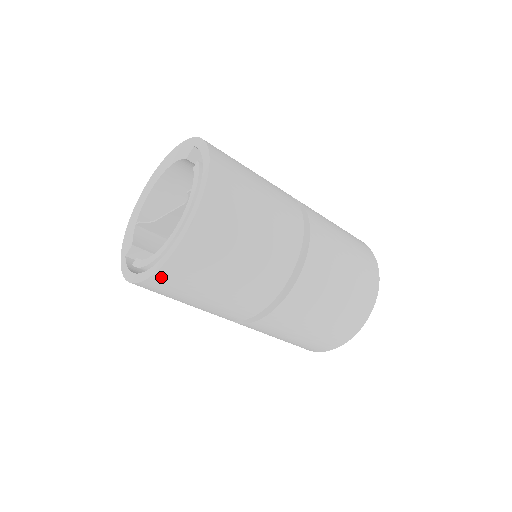
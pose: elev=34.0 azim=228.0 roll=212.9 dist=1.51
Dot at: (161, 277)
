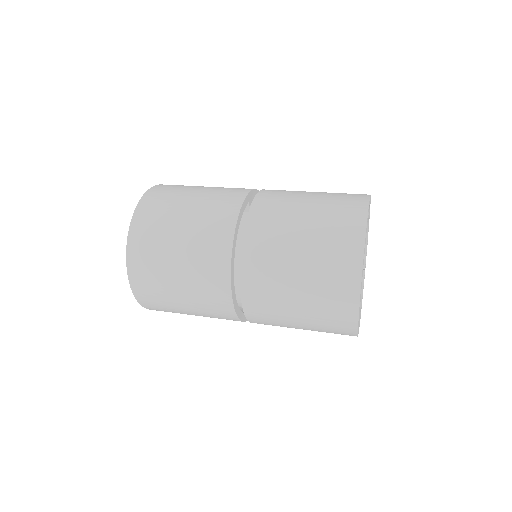
Dot at: (150, 308)
